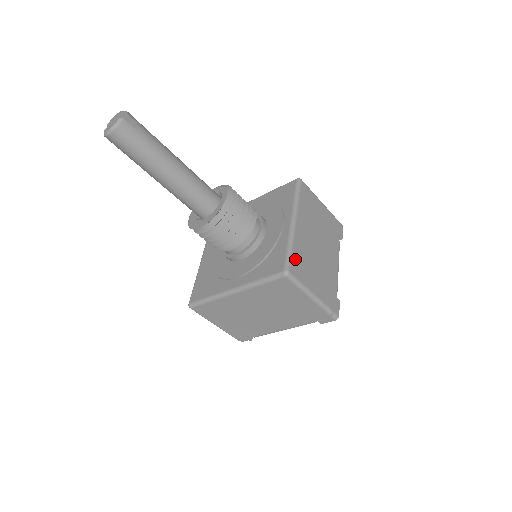
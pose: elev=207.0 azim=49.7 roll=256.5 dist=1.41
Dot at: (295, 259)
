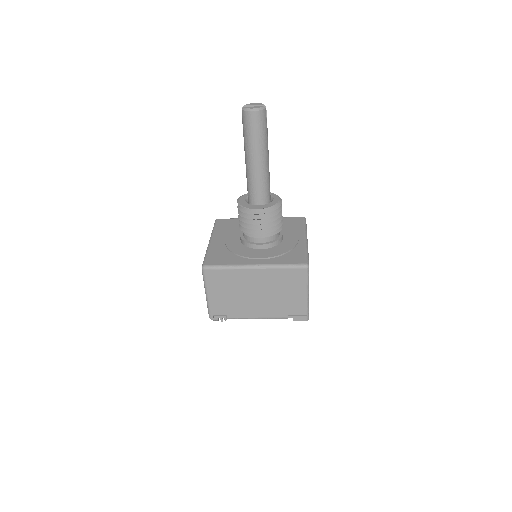
Dot at: occluded
